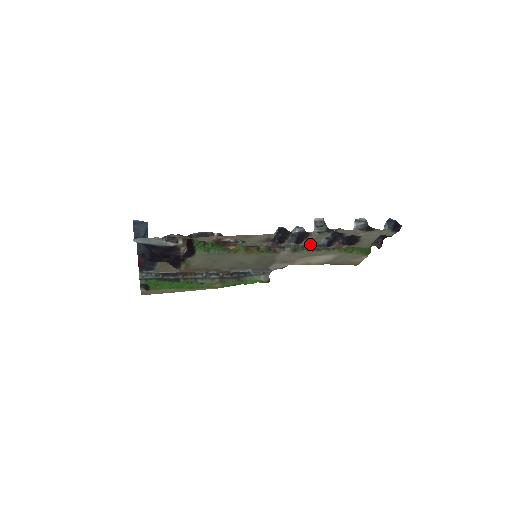
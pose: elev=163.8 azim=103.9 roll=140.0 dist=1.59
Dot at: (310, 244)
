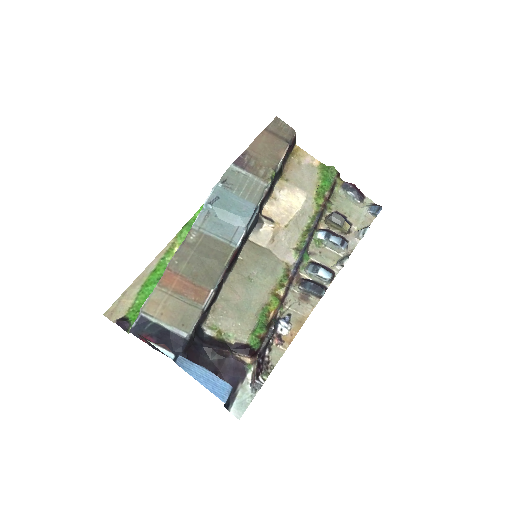
Dot at: (316, 250)
